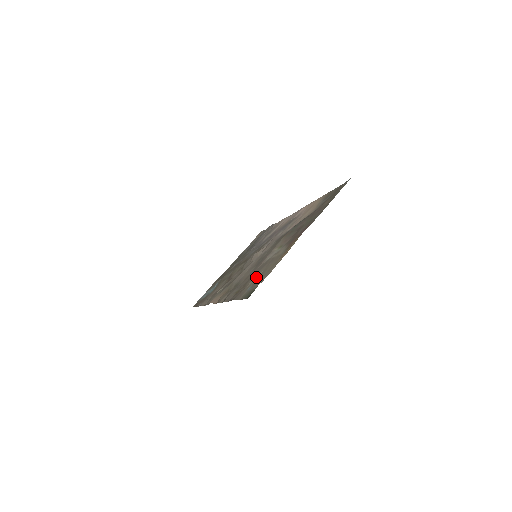
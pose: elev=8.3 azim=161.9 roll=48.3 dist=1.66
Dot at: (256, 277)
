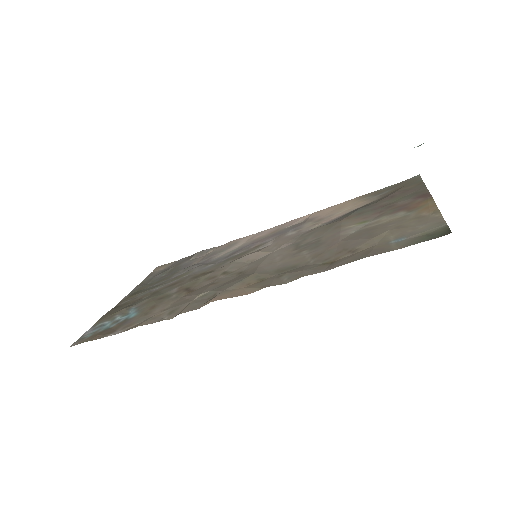
Dot at: (384, 235)
